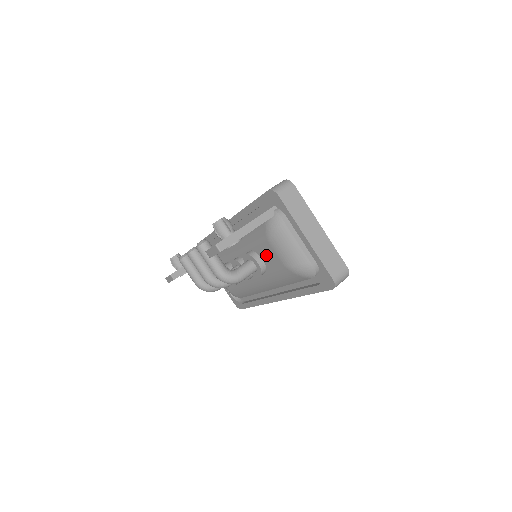
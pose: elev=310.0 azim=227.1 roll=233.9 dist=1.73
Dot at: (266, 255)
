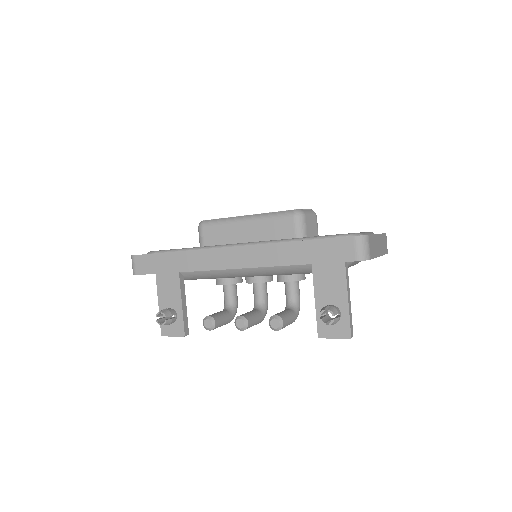
Dot at: occluded
